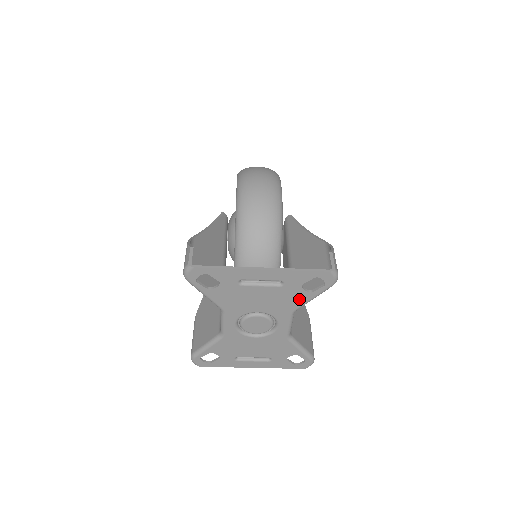
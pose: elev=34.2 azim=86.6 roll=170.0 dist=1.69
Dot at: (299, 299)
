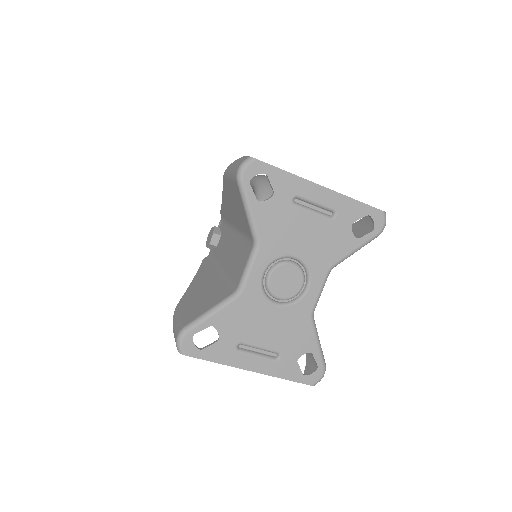
Dot at: (343, 246)
